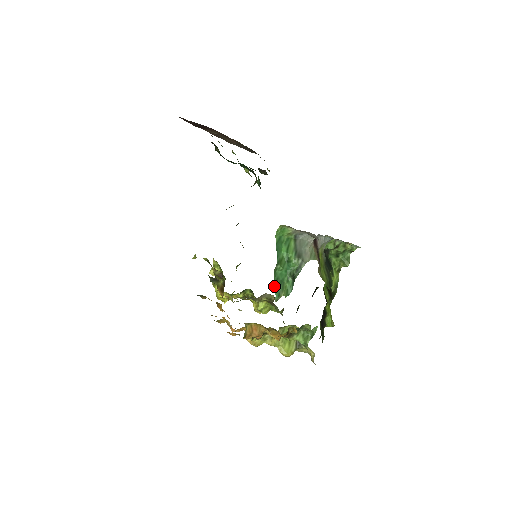
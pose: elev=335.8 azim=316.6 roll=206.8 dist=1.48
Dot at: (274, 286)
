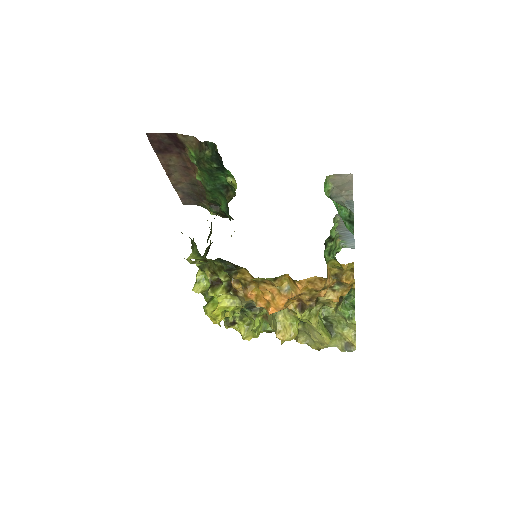
Dot at: occluded
